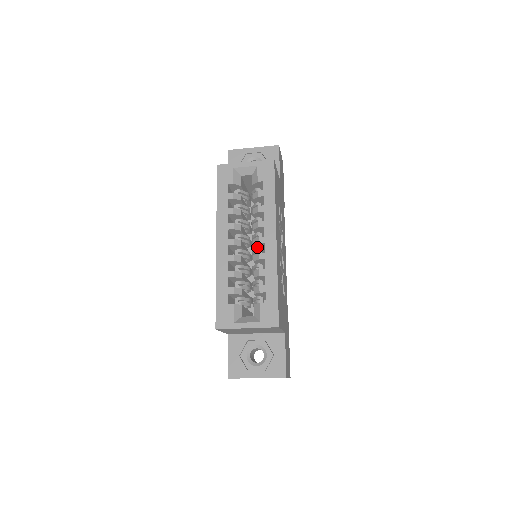
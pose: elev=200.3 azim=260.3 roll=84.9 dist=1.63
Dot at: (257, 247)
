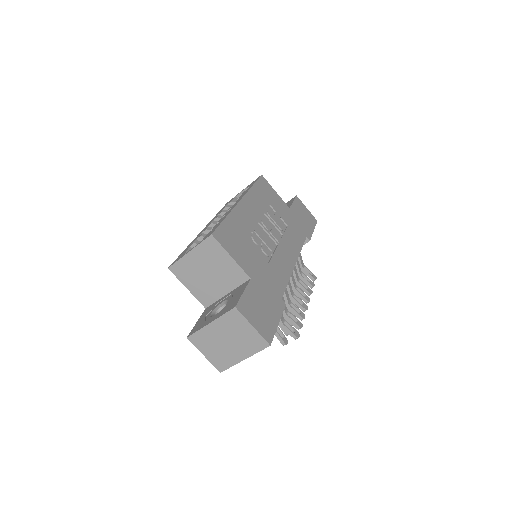
Dot at: occluded
